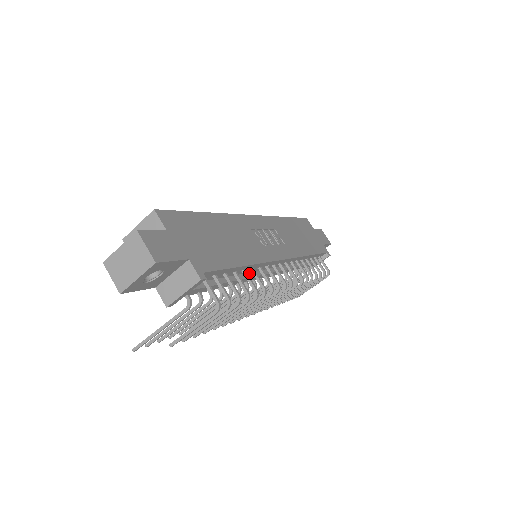
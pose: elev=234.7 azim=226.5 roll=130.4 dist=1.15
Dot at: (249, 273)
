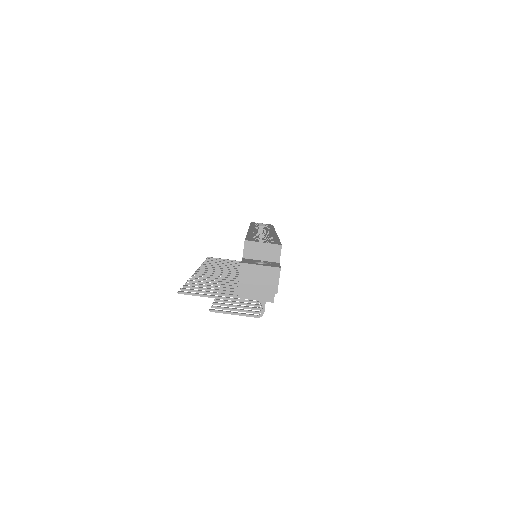
Dot at: occluded
